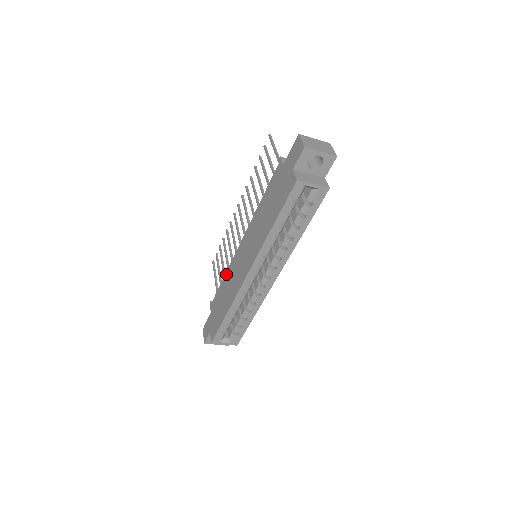
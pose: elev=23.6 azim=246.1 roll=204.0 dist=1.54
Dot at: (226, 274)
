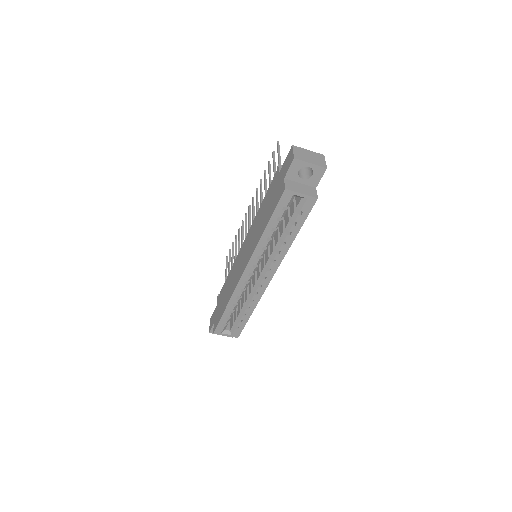
Dot at: (231, 270)
